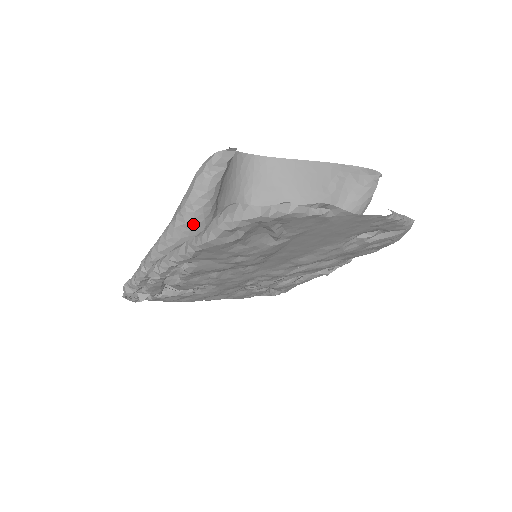
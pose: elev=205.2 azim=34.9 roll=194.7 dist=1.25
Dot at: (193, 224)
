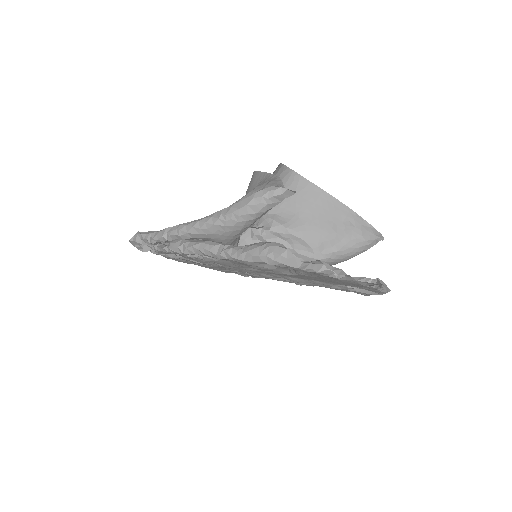
Dot at: (231, 229)
